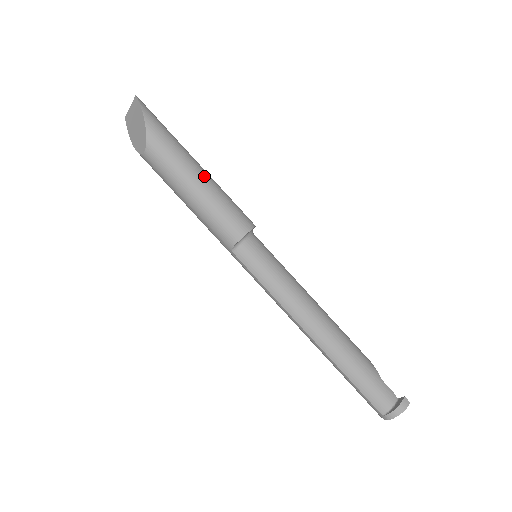
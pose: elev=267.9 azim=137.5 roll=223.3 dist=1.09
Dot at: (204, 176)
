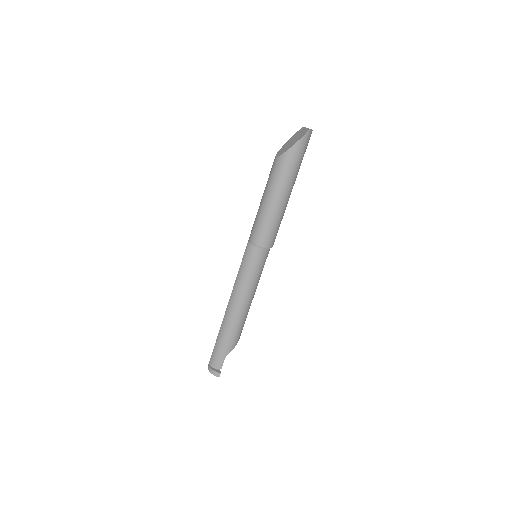
Dot at: (279, 203)
